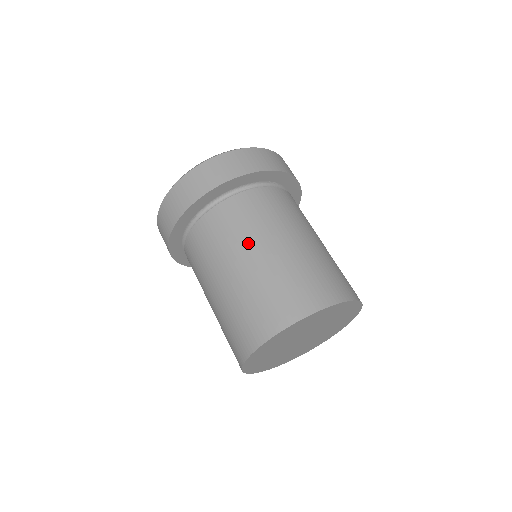
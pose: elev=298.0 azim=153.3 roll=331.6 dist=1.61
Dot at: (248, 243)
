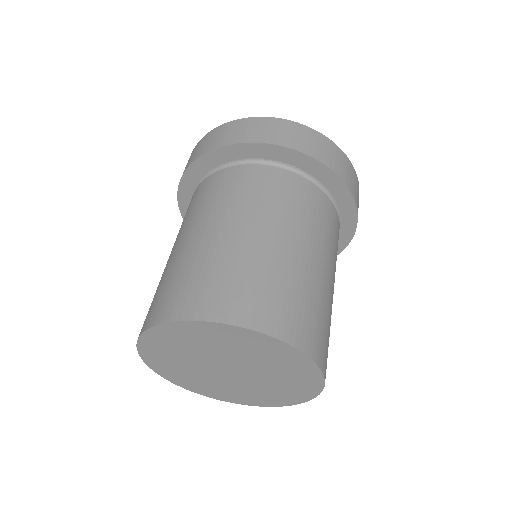
Dot at: (194, 222)
